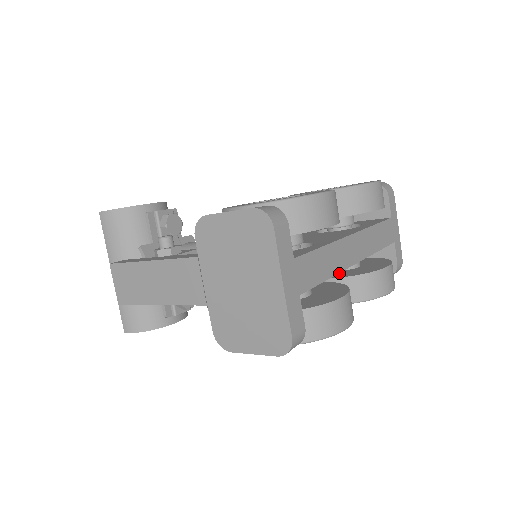
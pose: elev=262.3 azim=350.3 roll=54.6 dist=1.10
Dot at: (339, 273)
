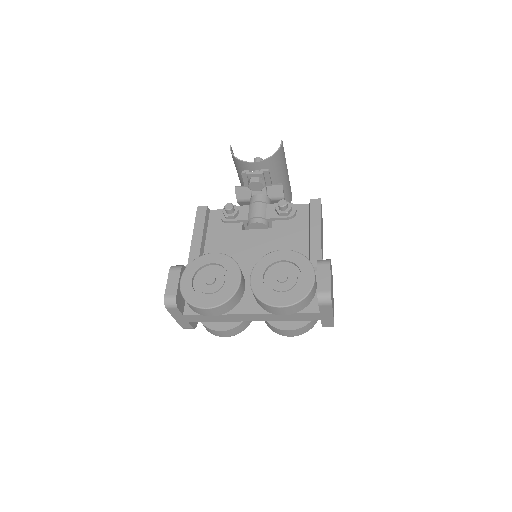
Dot at: occluded
